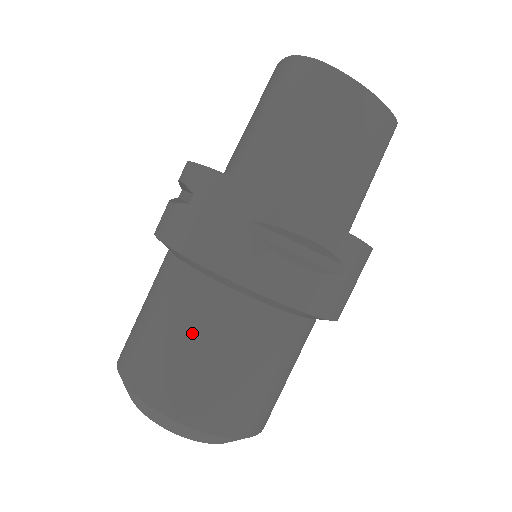
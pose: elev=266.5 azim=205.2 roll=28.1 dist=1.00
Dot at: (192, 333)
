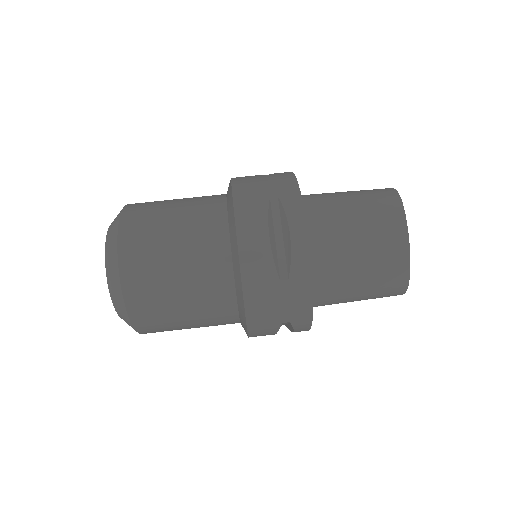
Dot at: (184, 213)
